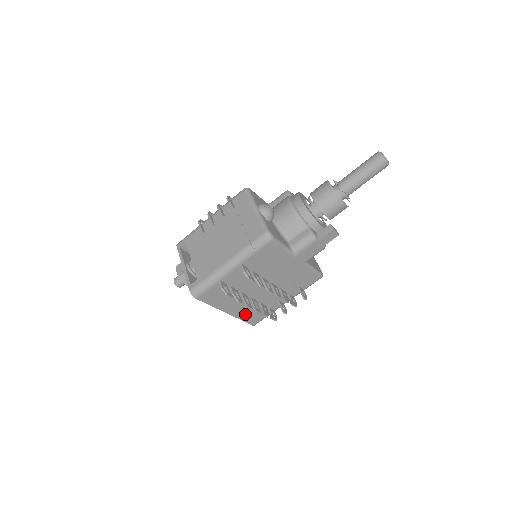
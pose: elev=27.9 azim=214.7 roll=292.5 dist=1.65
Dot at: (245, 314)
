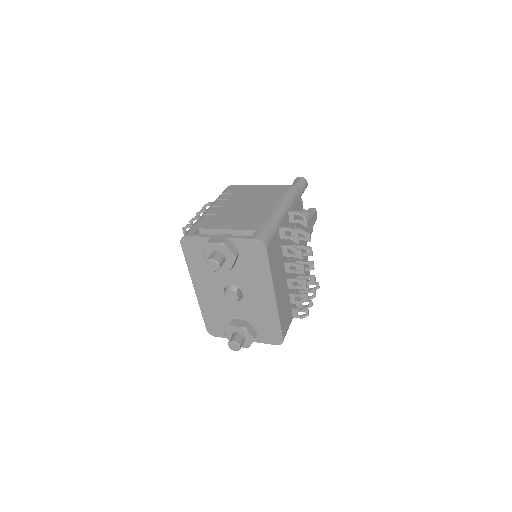
Dot at: (282, 310)
